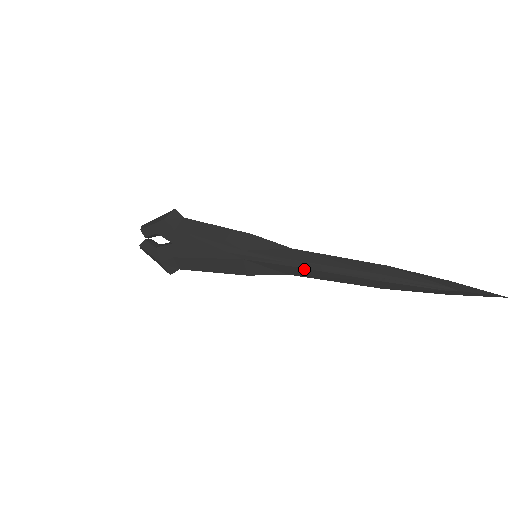
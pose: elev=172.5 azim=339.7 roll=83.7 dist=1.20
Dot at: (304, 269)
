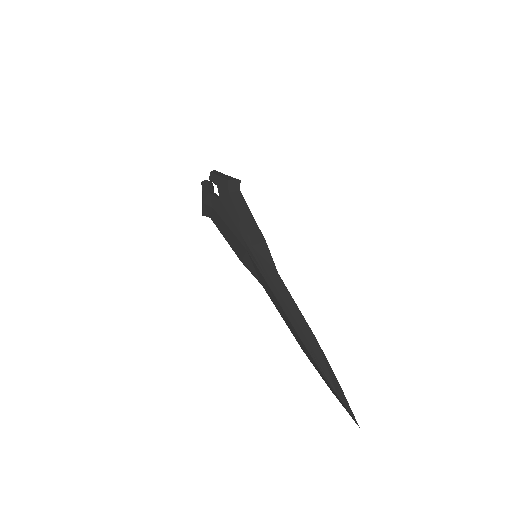
Dot at: (272, 292)
